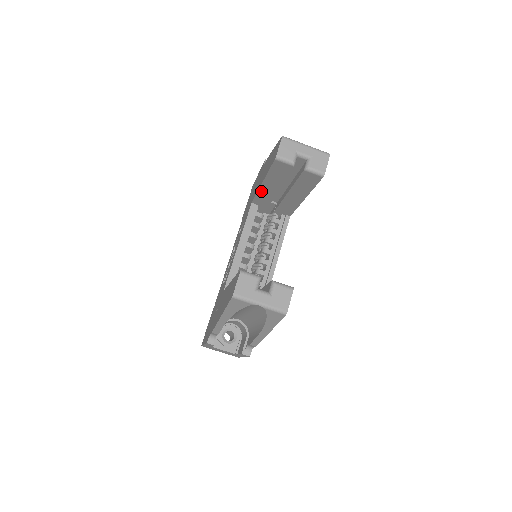
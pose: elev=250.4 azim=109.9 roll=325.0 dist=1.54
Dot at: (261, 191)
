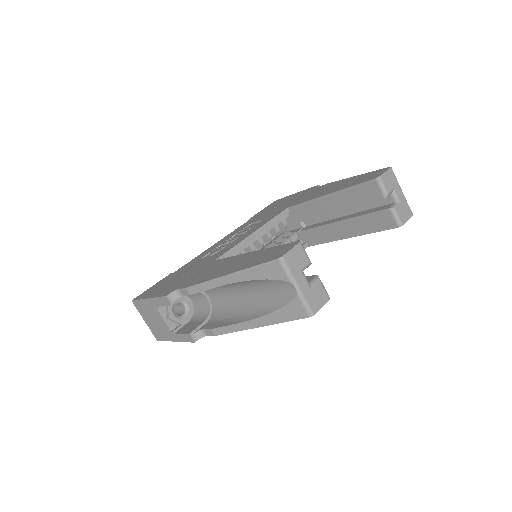
Dot at: (315, 202)
